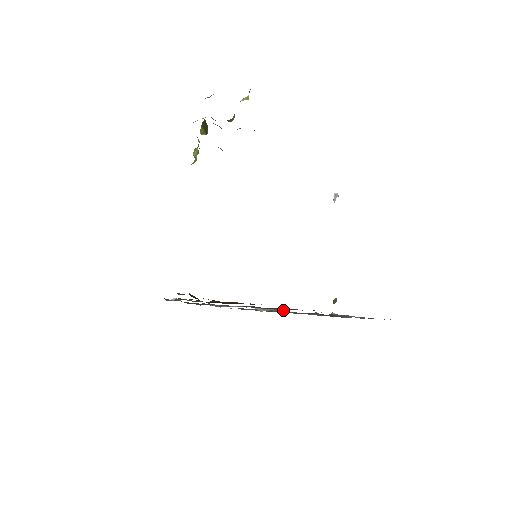
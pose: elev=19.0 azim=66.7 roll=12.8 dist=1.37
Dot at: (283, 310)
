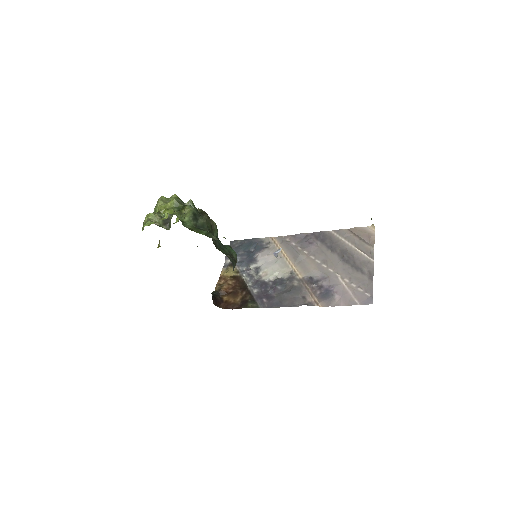
Dot at: (284, 290)
